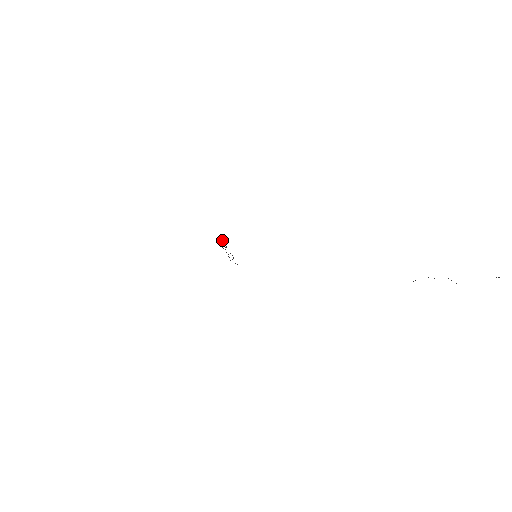
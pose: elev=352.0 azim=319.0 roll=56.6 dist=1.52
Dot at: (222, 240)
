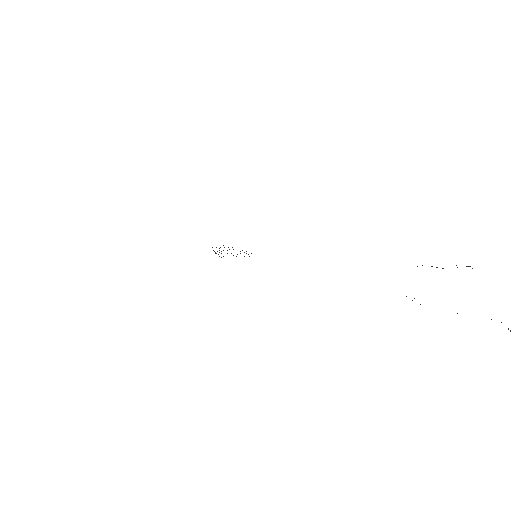
Dot at: occluded
